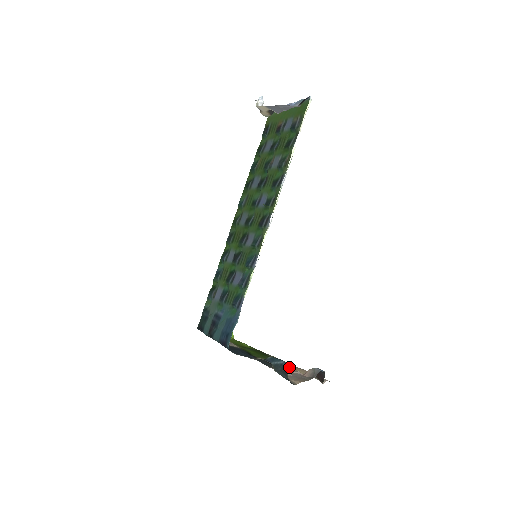
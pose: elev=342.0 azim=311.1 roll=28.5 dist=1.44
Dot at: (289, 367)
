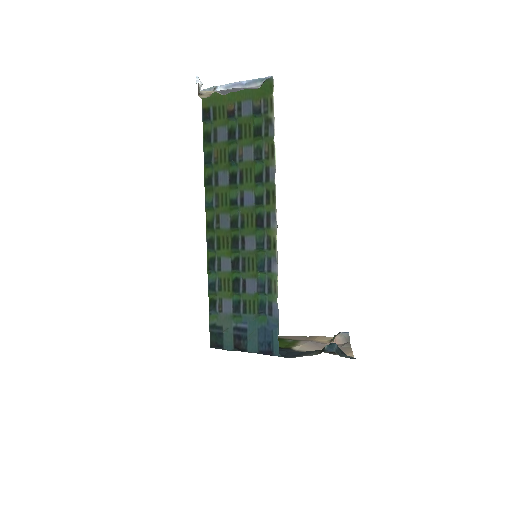
Dot at: (315, 342)
